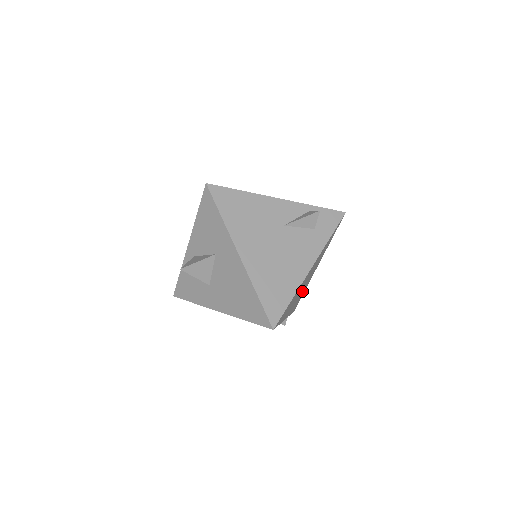
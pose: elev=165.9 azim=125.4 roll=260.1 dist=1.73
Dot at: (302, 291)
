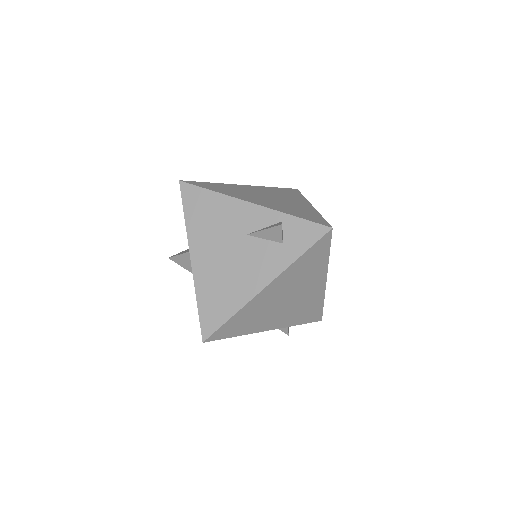
Dot at: (300, 305)
